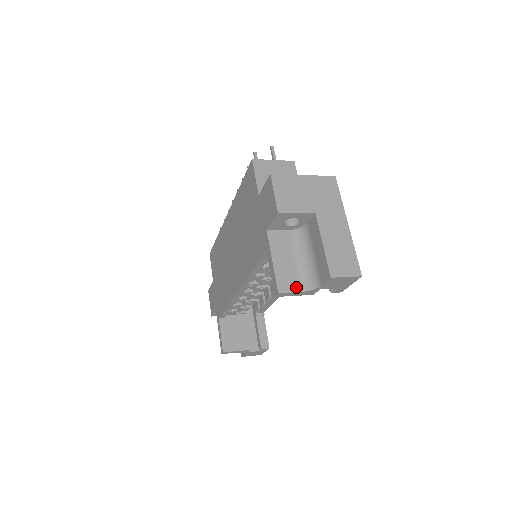
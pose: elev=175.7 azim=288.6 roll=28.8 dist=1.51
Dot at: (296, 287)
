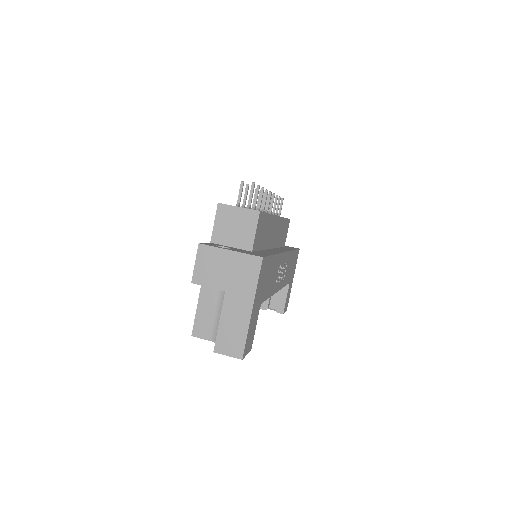
Dot at: (208, 336)
